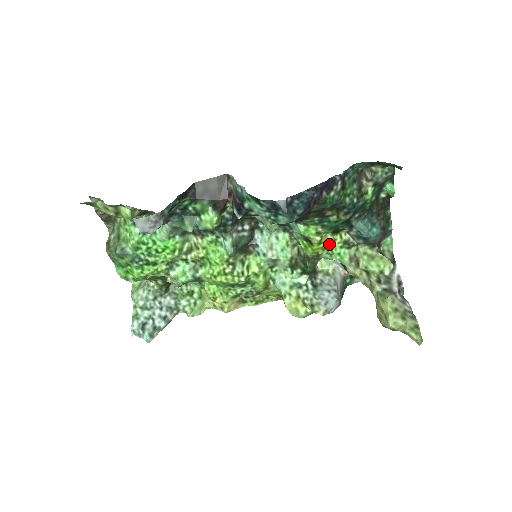
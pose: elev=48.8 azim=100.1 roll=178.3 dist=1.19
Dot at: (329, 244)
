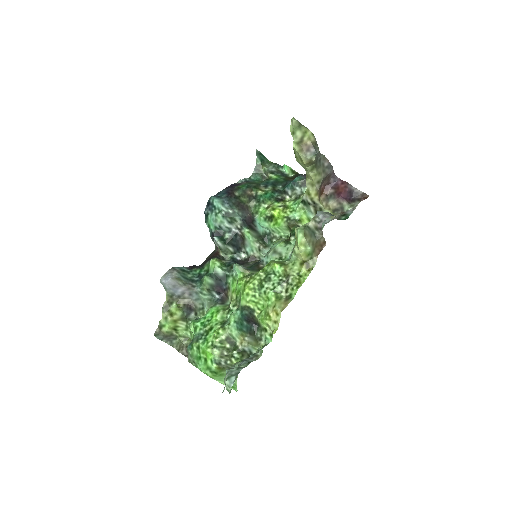
Dot at: (284, 207)
